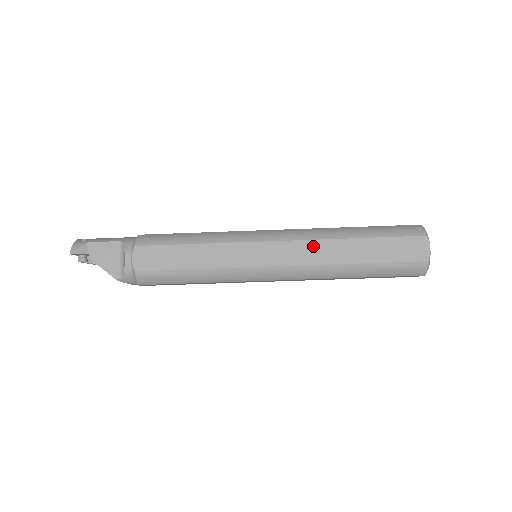
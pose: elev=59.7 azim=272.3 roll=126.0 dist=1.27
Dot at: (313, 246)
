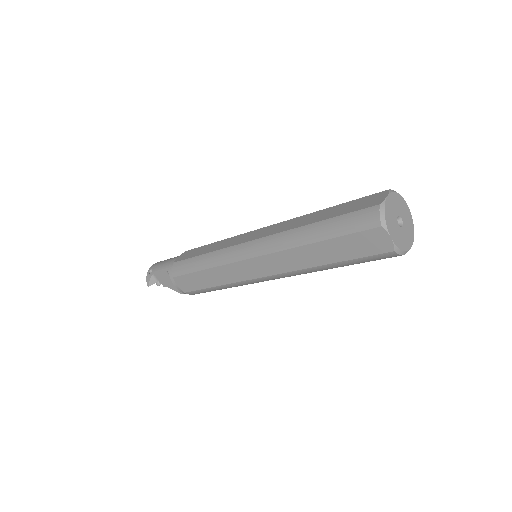
Dot at: (282, 257)
